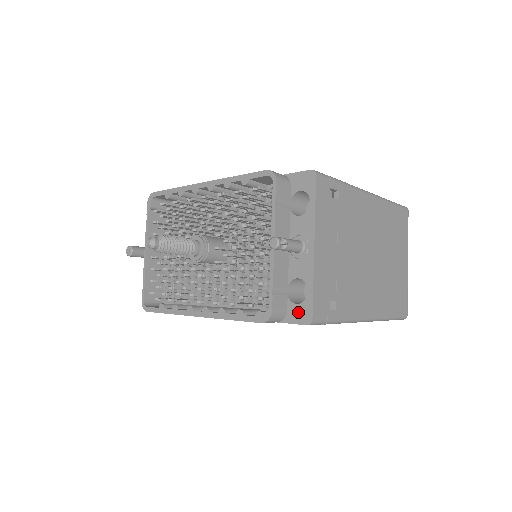
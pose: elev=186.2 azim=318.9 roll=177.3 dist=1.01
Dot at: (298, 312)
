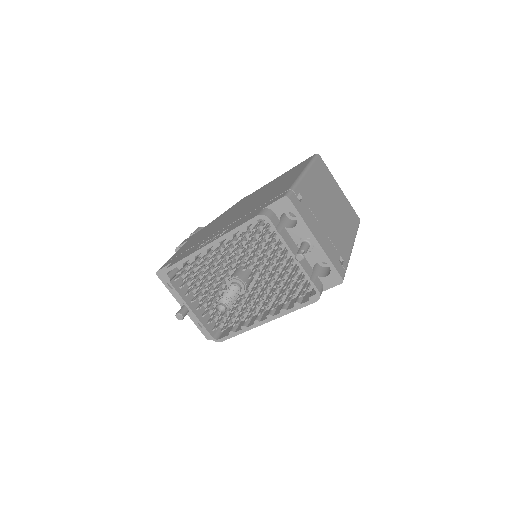
Dot at: (330, 280)
